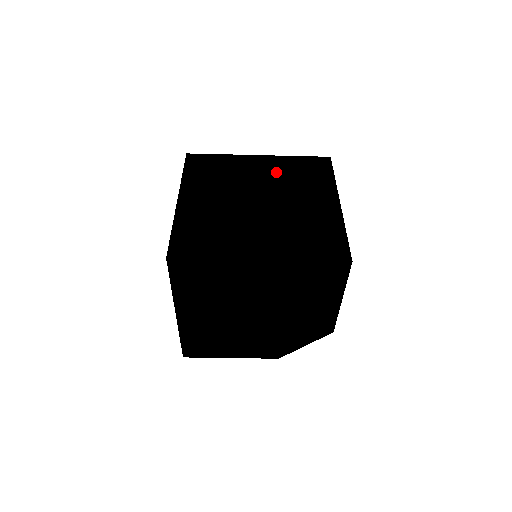
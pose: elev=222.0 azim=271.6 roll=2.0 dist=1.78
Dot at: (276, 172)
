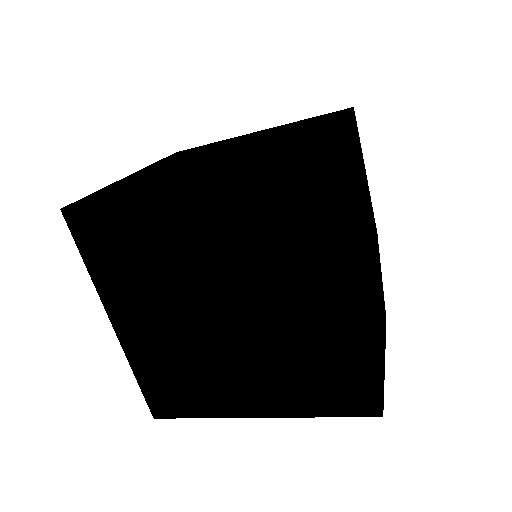
Dot at: (225, 233)
